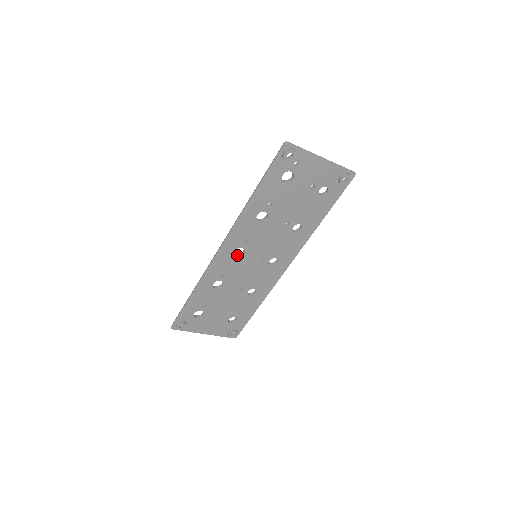
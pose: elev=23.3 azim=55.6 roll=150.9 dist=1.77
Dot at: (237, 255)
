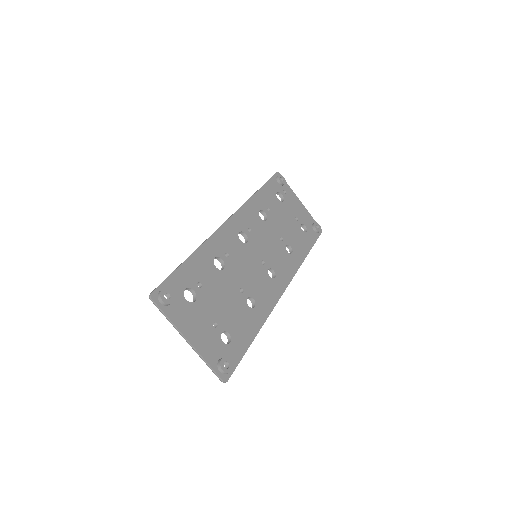
Dot at: (240, 242)
